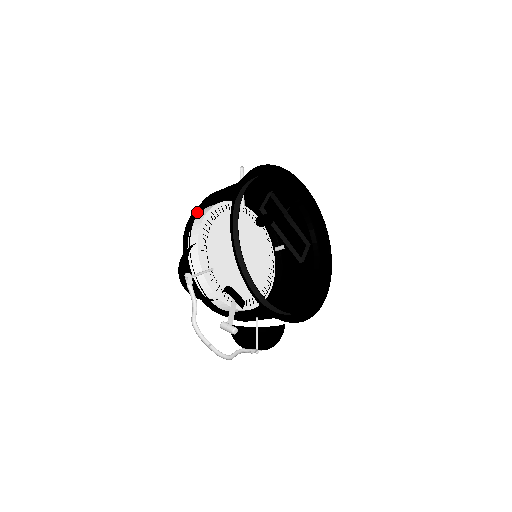
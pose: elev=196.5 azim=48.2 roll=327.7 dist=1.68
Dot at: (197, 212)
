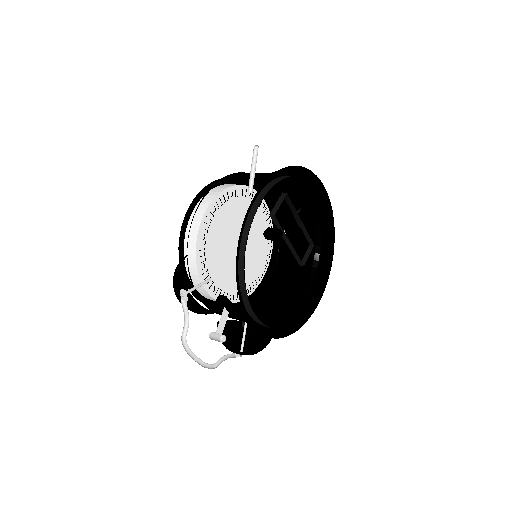
Dot at: (200, 202)
